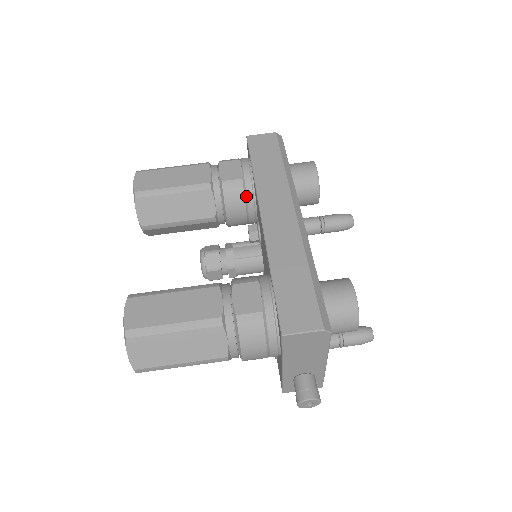
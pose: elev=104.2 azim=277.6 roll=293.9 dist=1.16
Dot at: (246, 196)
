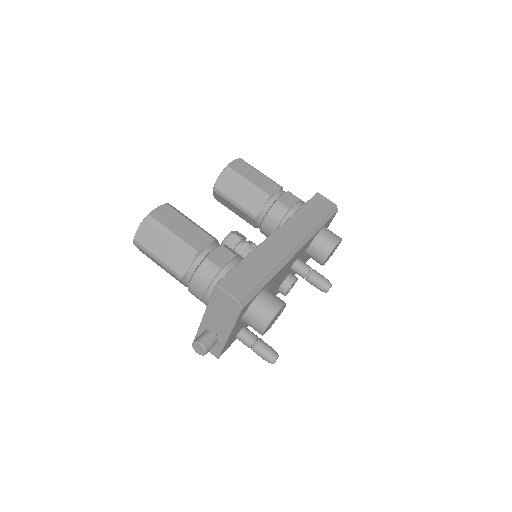
Dot at: (283, 220)
